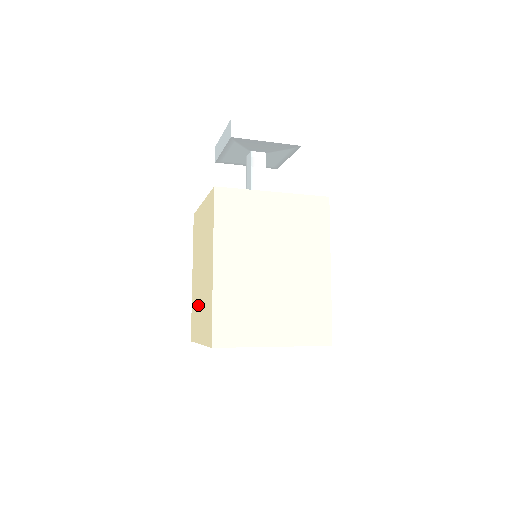
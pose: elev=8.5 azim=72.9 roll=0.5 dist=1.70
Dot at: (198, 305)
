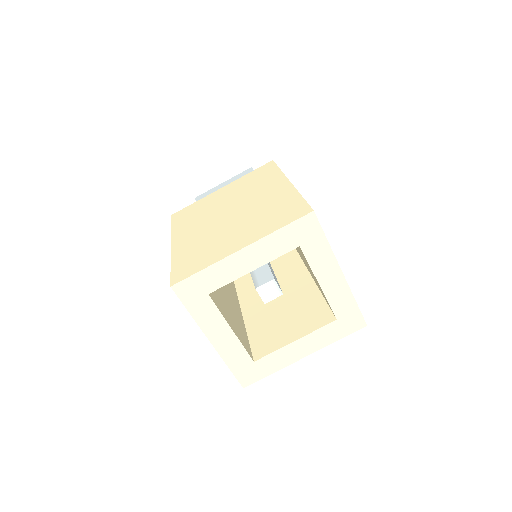
Dot at: (220, 235)
